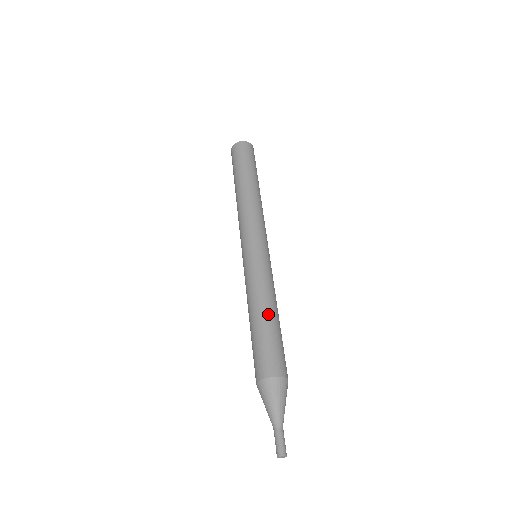
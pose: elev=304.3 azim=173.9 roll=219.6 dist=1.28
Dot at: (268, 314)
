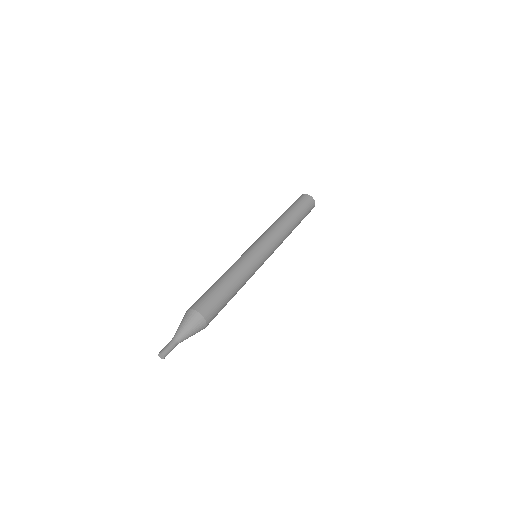
Dot at: (229, 282)
